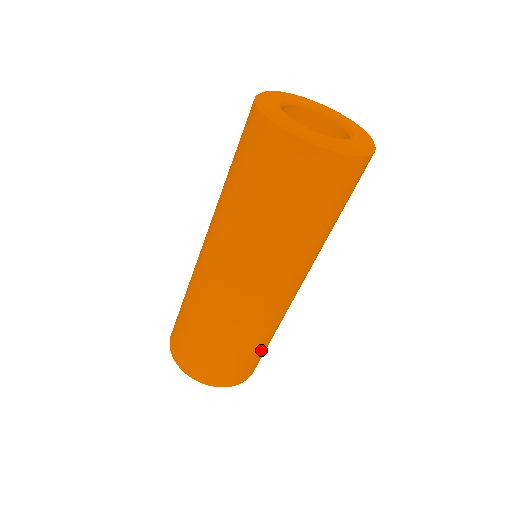
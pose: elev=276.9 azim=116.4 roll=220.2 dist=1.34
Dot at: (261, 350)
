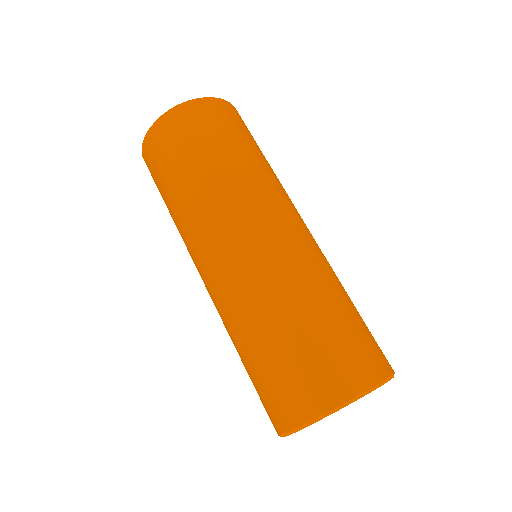
Dot at: (354, 313)
